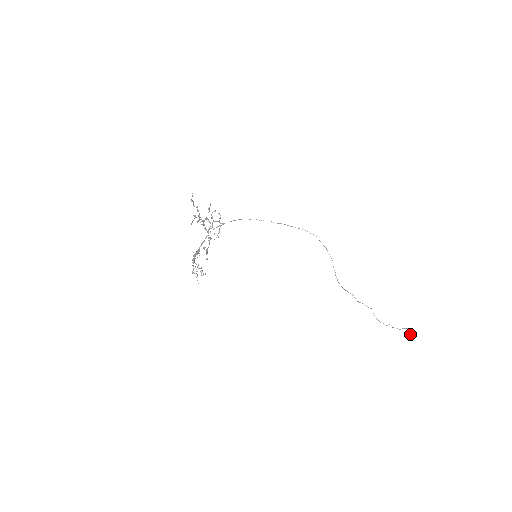
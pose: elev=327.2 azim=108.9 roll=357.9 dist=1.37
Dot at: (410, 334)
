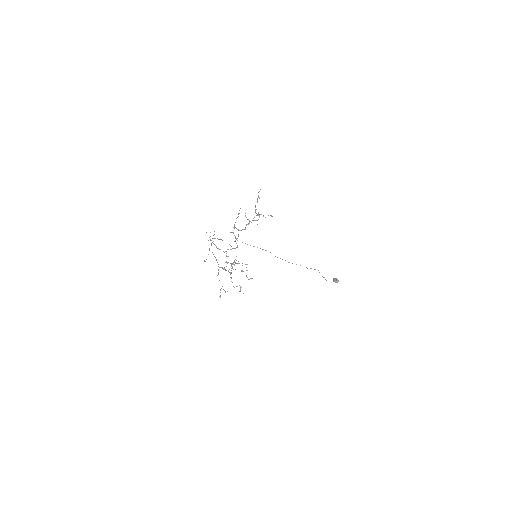
Dot at: (335, 280)
